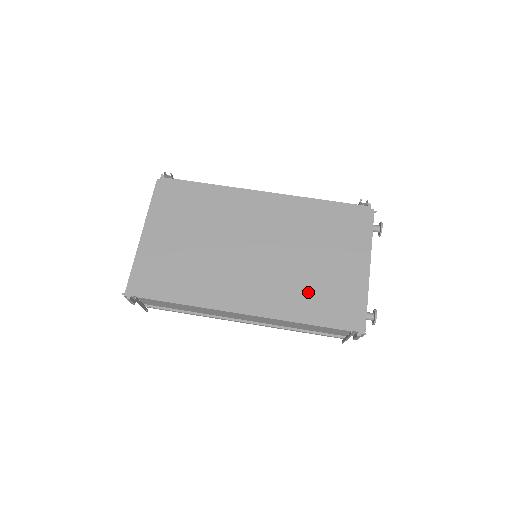
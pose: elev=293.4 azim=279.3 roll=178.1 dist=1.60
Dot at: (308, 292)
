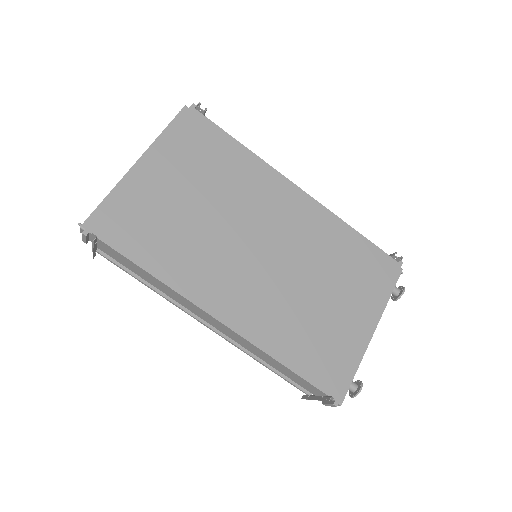
Dot at: (302, 329)
